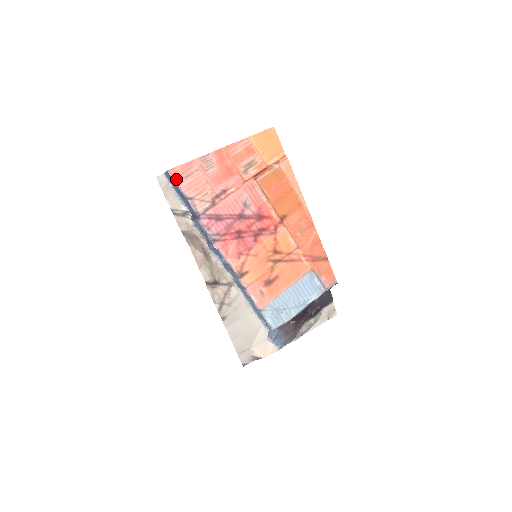
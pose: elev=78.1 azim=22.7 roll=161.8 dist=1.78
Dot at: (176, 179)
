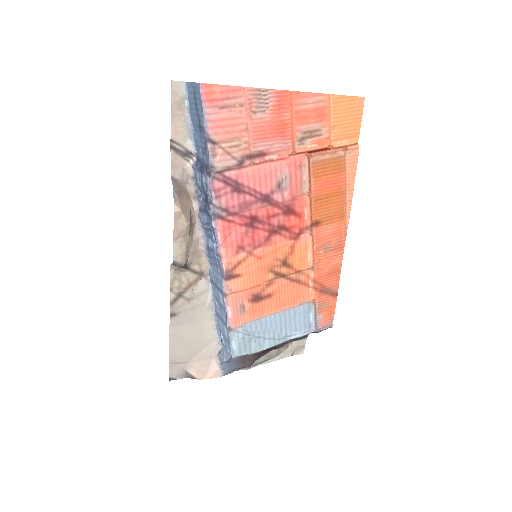
Dot at: (207, 103)
